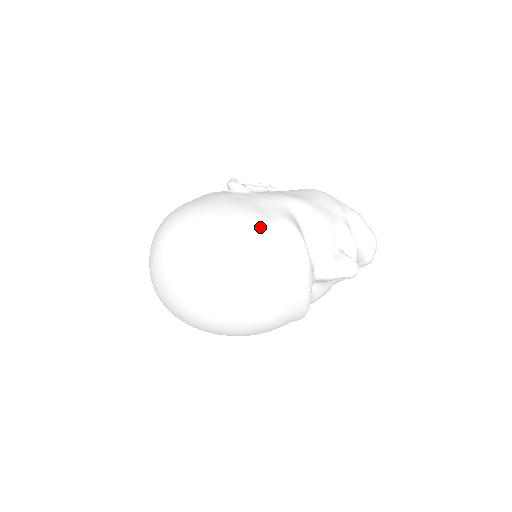
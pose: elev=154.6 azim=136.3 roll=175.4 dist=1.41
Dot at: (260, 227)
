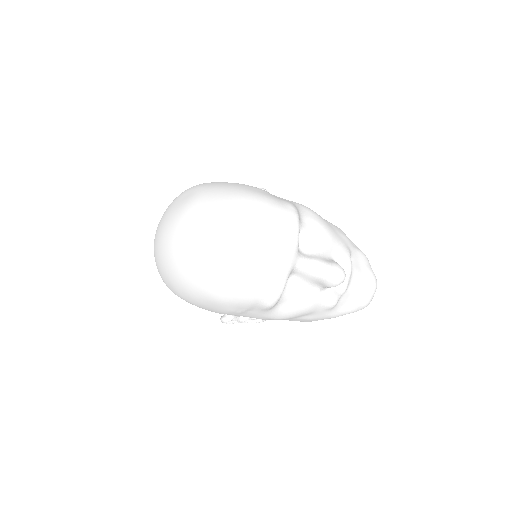
Dot at: (264, 195)
